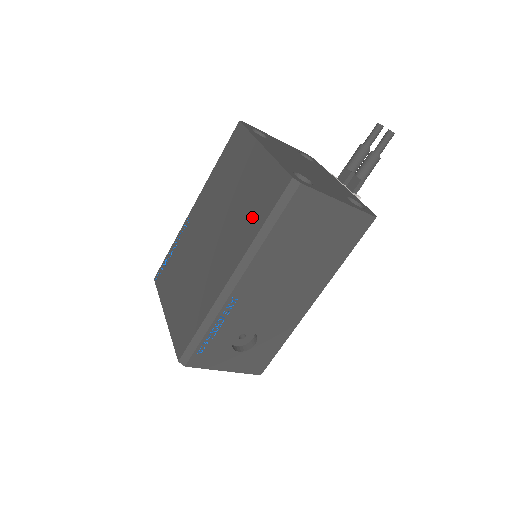
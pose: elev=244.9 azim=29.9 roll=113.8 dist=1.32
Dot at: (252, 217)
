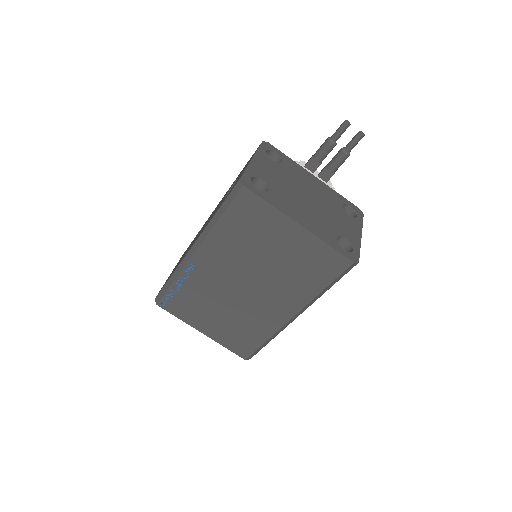
Dot at: (307, 281)
